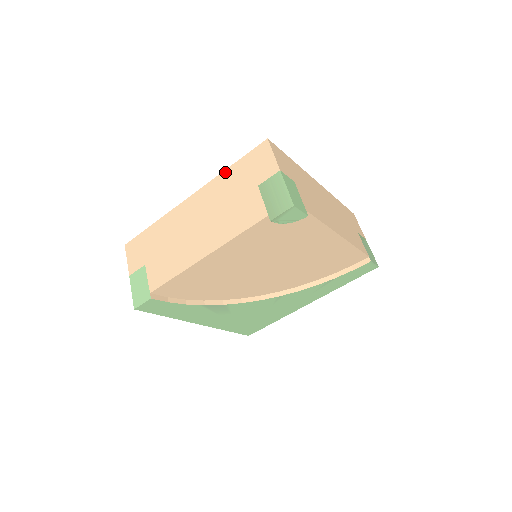
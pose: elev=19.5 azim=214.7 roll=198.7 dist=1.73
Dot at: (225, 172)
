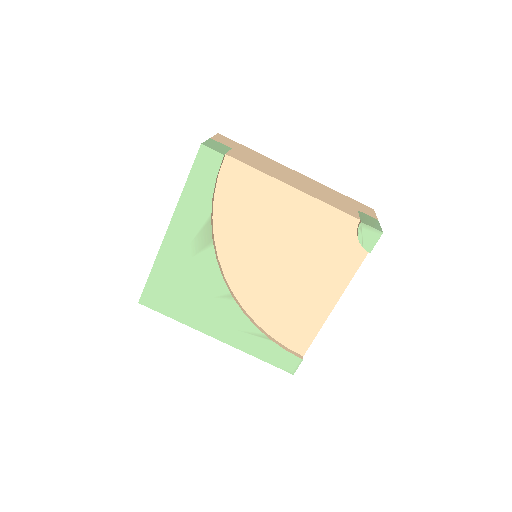
Dot at: (334, 190)
